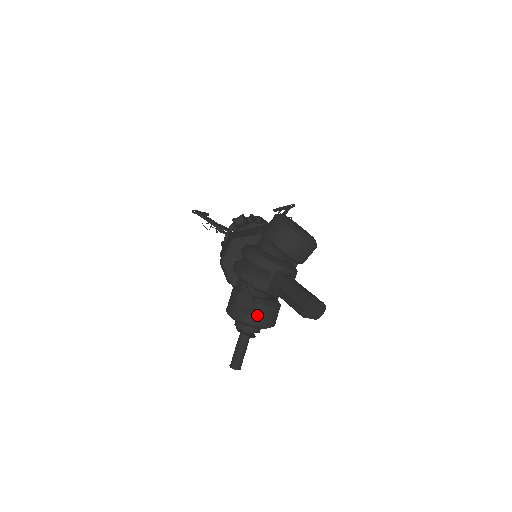
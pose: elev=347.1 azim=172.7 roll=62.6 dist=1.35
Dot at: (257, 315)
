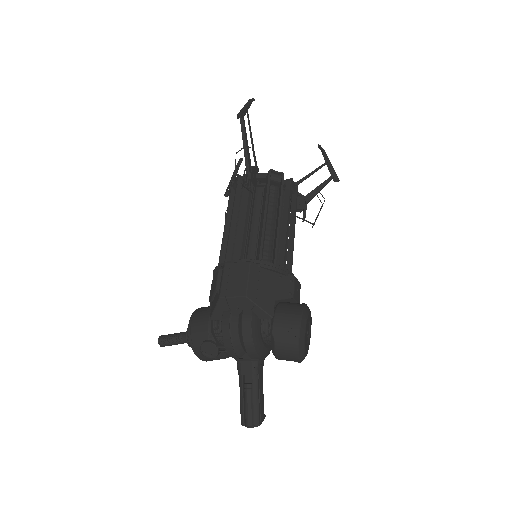
Dot at: (211, 359)
